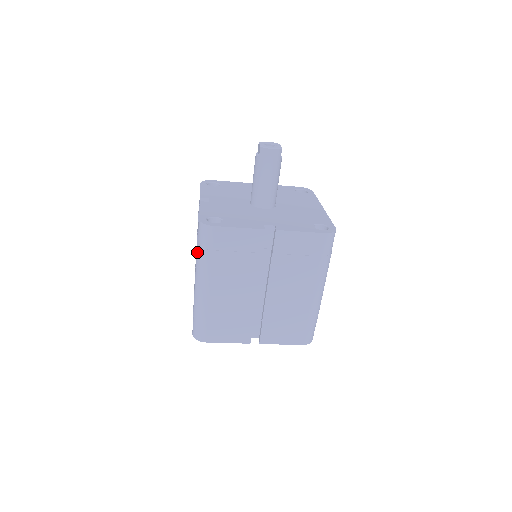
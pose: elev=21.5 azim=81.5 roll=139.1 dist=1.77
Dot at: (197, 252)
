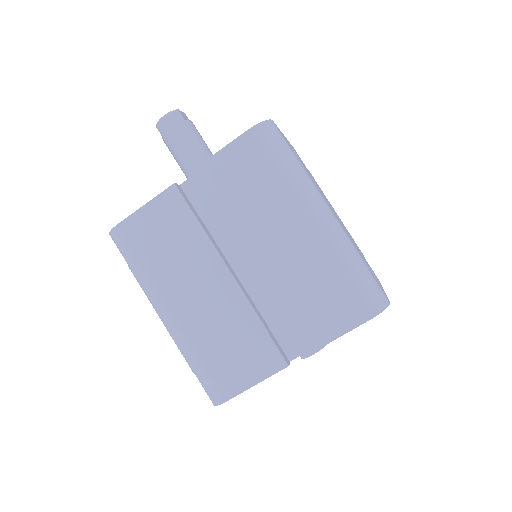
Dot at: (134, 276)
